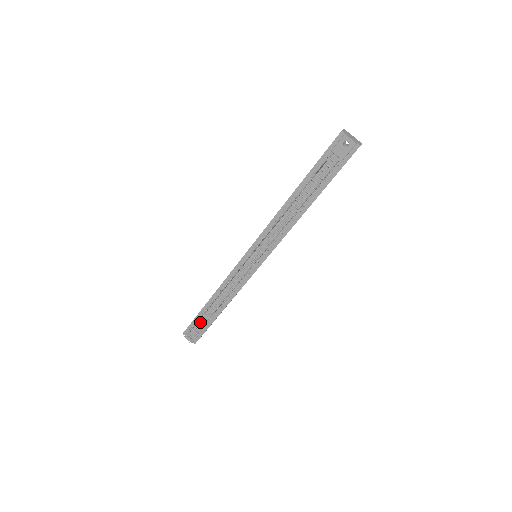
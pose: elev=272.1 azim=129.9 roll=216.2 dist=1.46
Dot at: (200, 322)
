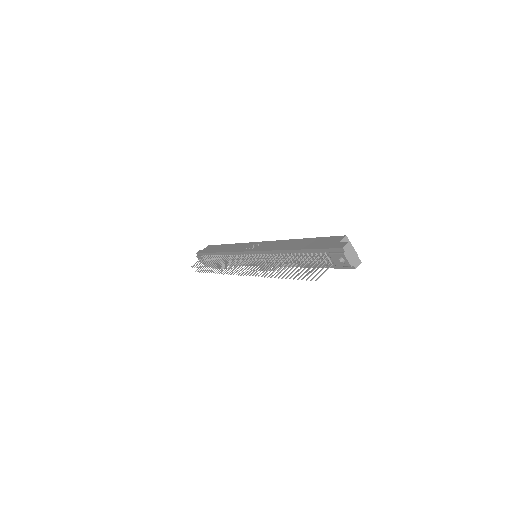
Dot at: (209, 258)
